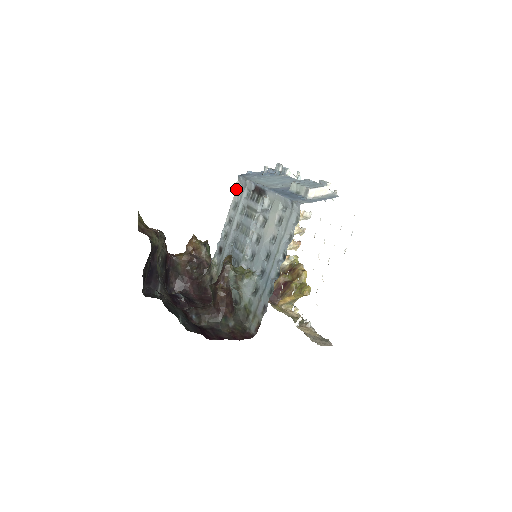
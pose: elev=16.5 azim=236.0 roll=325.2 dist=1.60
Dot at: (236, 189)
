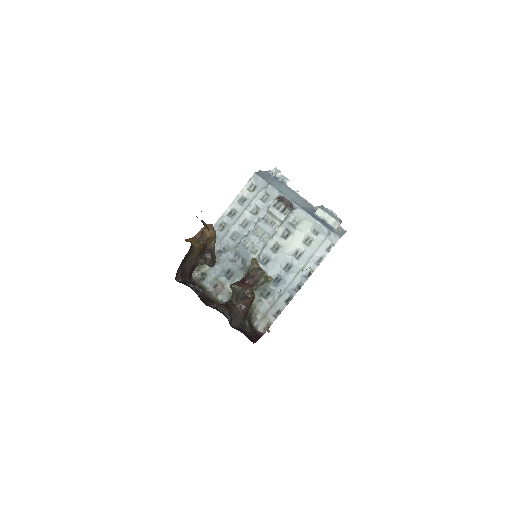
Dot at: (247, 184)
